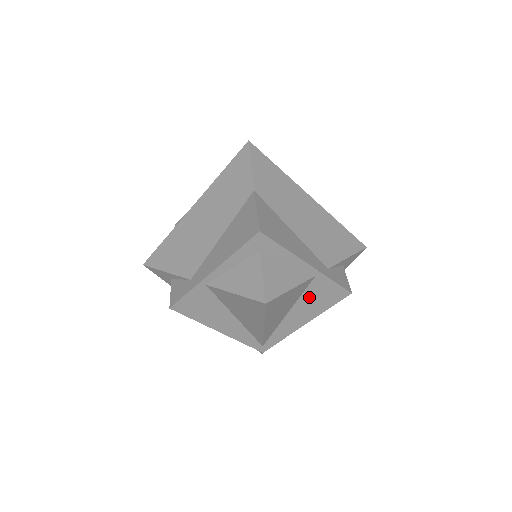
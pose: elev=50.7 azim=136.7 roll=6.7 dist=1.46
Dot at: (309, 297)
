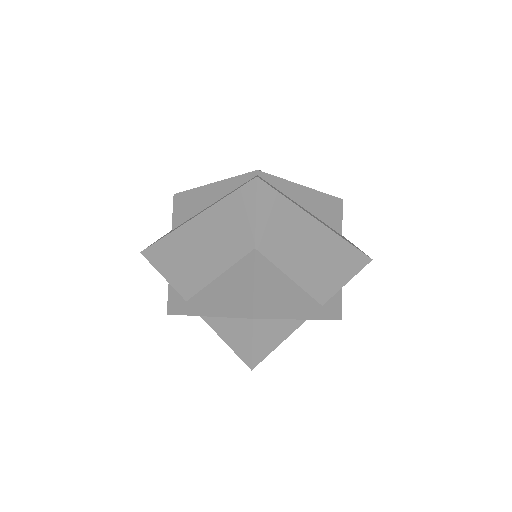
Dot at: occluded
